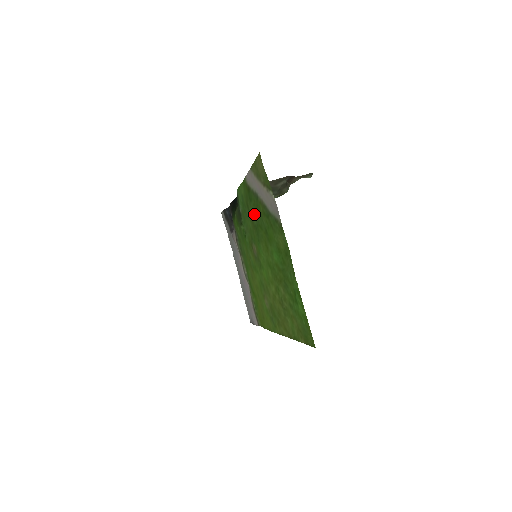
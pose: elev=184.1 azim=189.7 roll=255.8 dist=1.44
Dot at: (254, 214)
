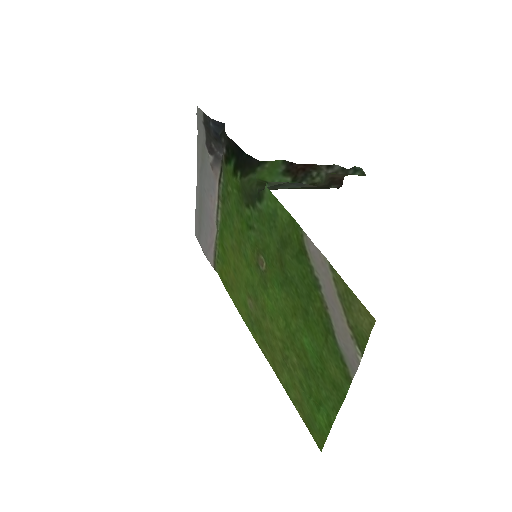
Dot at: (294, 271)
